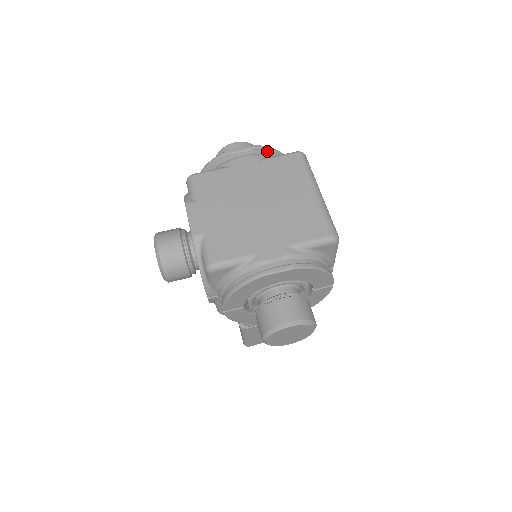
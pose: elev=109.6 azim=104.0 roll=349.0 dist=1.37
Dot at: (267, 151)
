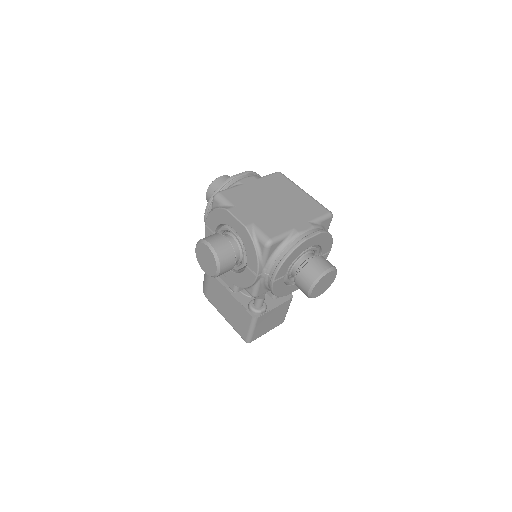
Dot at: (255, 175)
